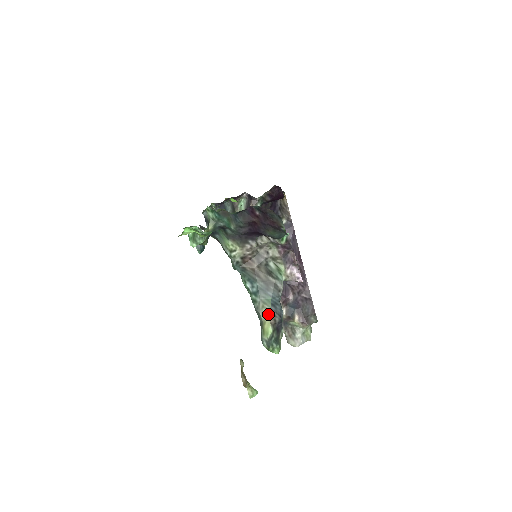
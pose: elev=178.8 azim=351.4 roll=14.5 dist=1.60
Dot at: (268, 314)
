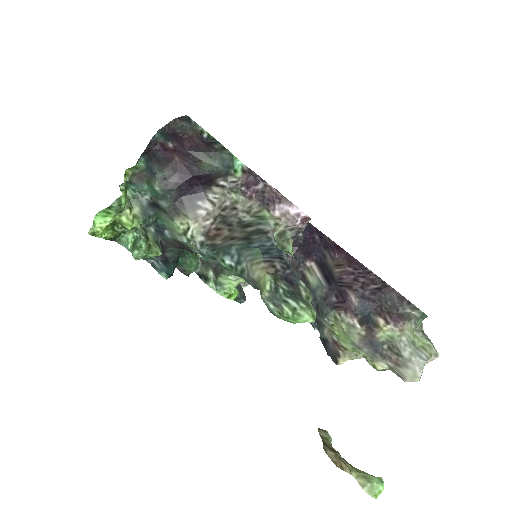
Dot at: (260, 266)
